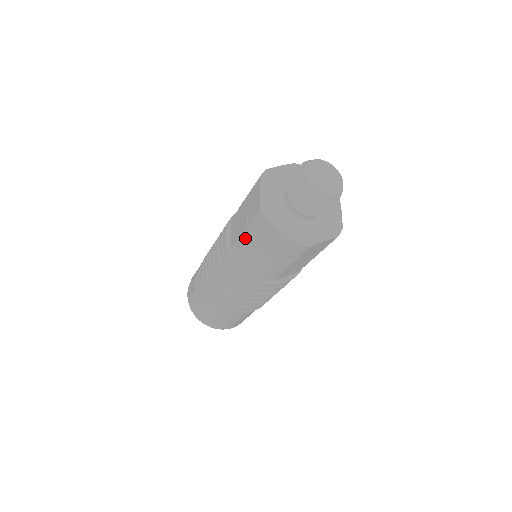
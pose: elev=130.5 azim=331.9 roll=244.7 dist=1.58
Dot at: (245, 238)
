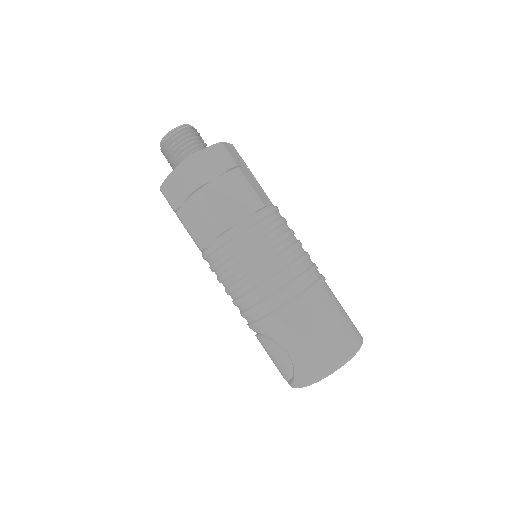
Dot at: (203, 202)
